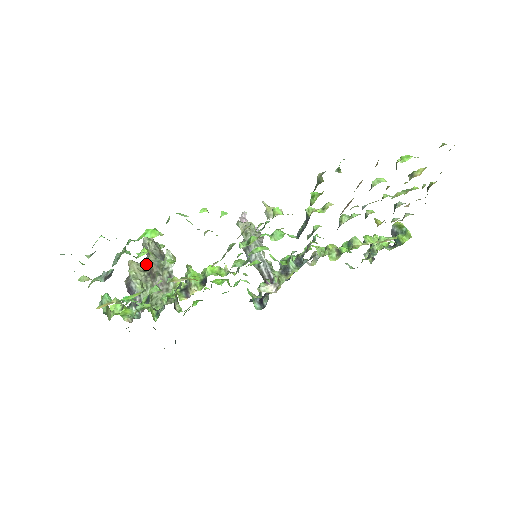
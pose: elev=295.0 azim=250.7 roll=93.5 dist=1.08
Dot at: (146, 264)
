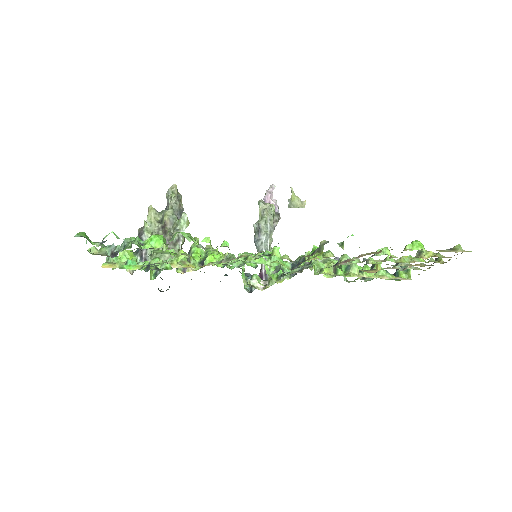
Dot at: (163, 216)
